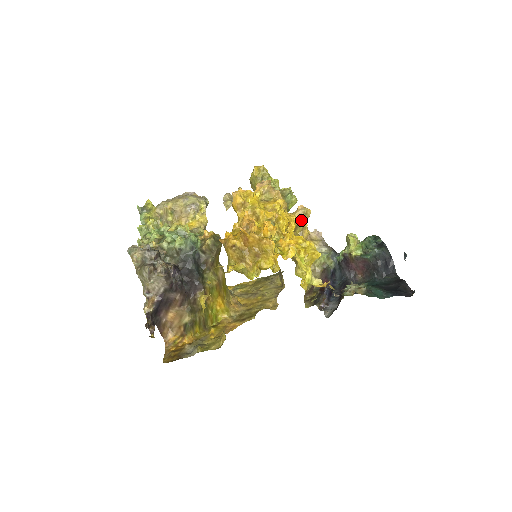
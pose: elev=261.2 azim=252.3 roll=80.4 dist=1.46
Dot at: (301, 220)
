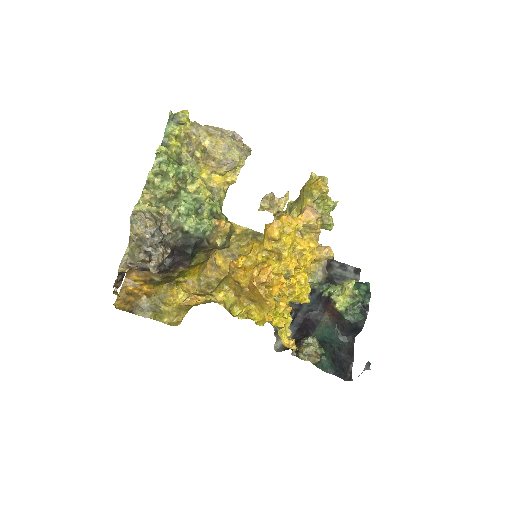
Dot at: (319, 261)
